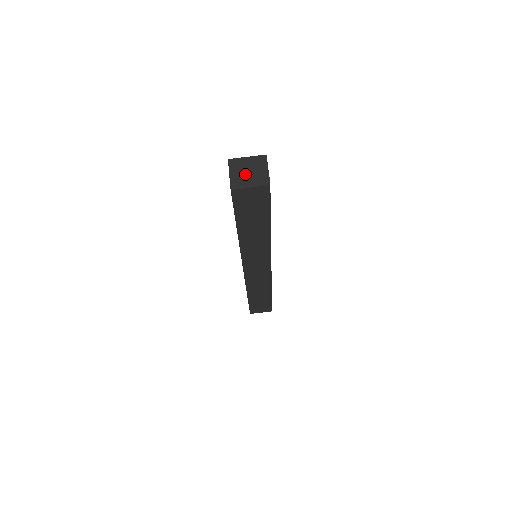
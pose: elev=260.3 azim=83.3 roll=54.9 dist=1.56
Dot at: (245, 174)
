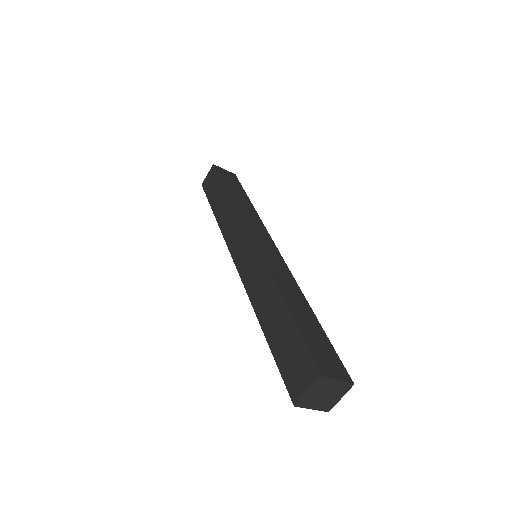
Dot at: (319, 396)
